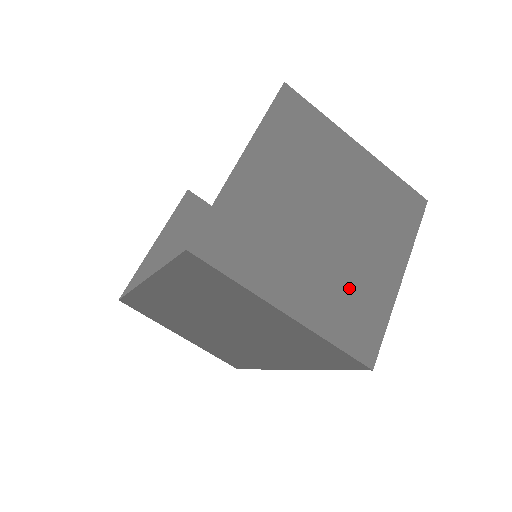
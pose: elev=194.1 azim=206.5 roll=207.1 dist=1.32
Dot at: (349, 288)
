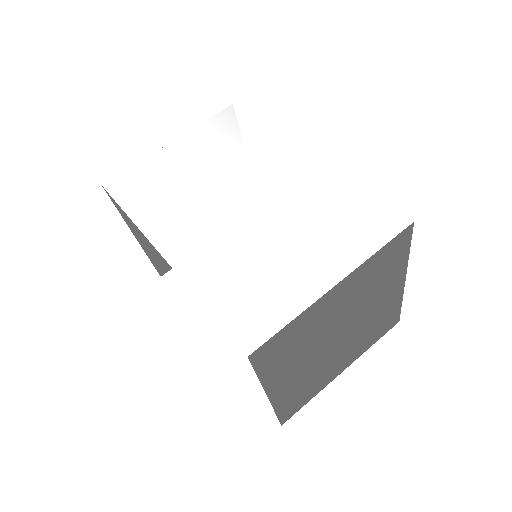
Dot at: (371, 327)
